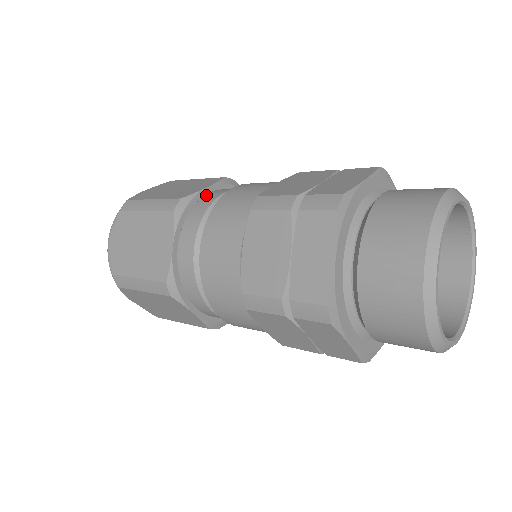
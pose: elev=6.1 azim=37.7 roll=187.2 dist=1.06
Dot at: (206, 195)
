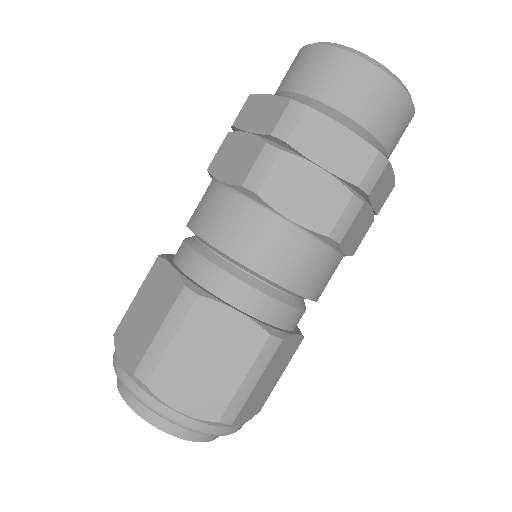
Dot at: occluded
